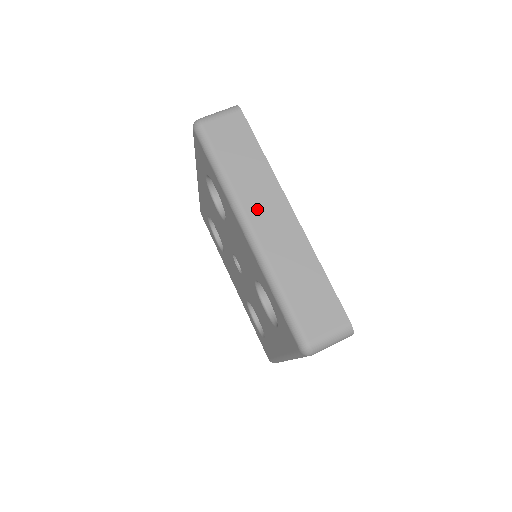
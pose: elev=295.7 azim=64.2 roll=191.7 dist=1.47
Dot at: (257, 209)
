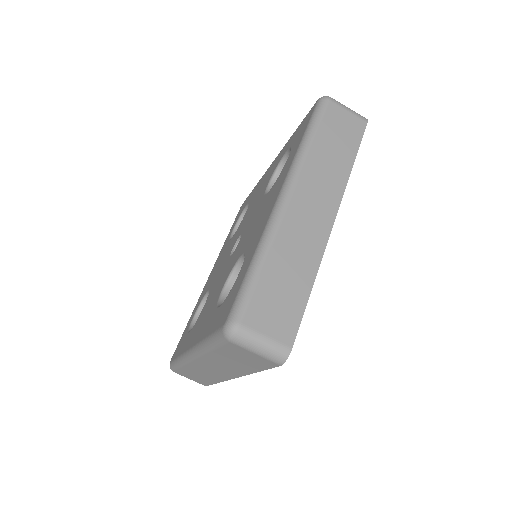
Dot at: (308, 190)
